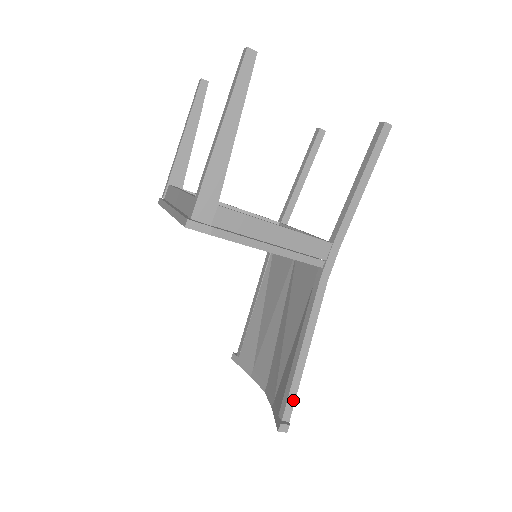
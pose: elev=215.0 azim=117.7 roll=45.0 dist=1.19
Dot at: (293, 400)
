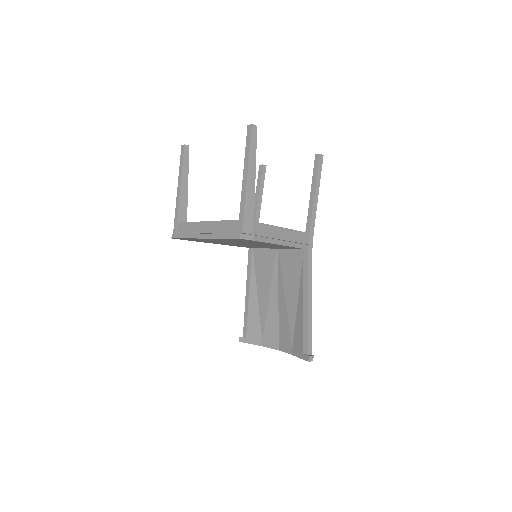
Dot at: (311, 339)
